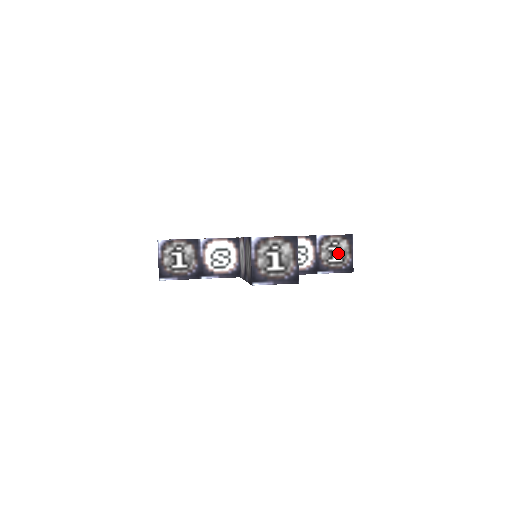
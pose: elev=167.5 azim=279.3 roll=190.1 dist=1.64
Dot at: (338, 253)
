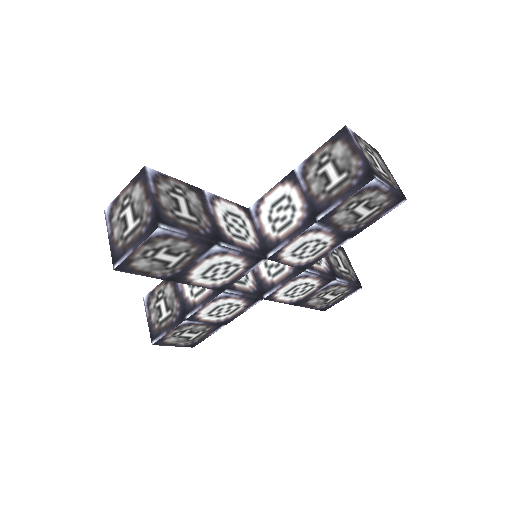
Dot at: (342, 262)
